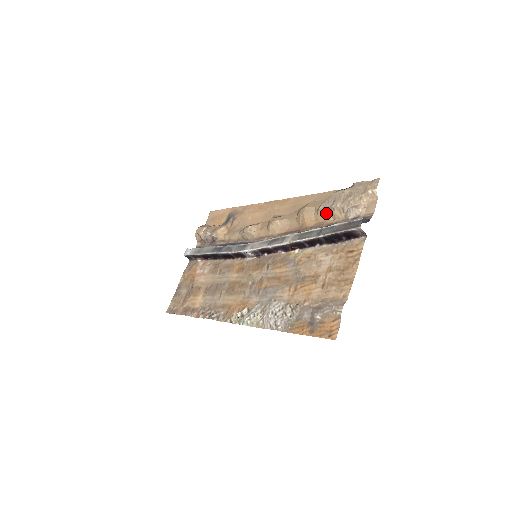
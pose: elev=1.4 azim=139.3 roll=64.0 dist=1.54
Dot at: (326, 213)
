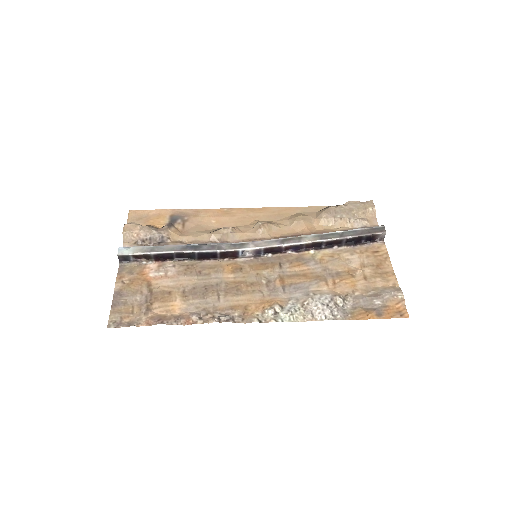
Dot at: (329, 222)
